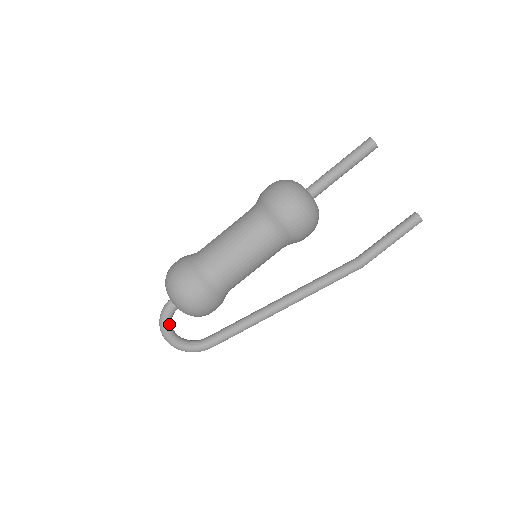
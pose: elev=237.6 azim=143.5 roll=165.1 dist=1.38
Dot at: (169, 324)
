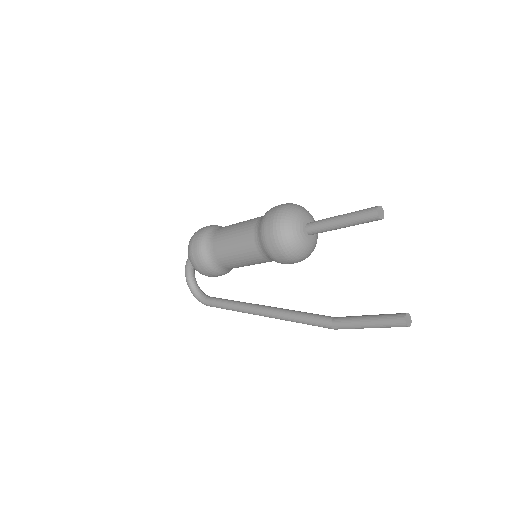
Dot at: (190, 267)
